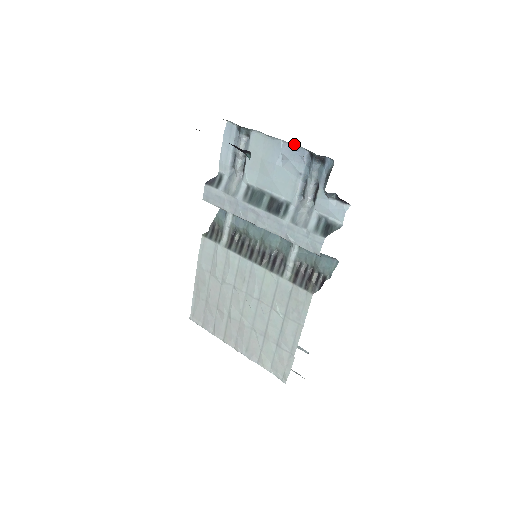
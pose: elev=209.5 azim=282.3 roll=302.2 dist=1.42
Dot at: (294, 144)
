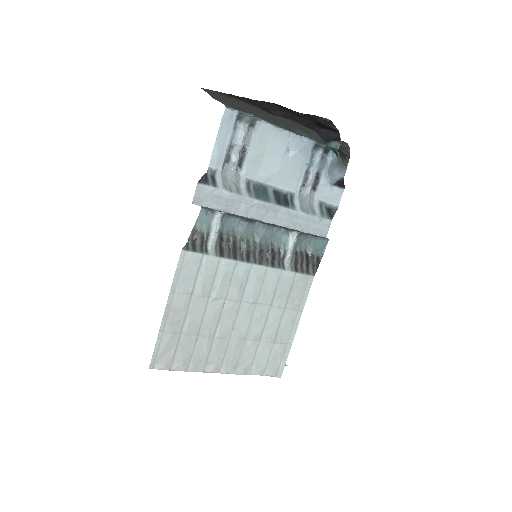
Dot at: (302, 136)
